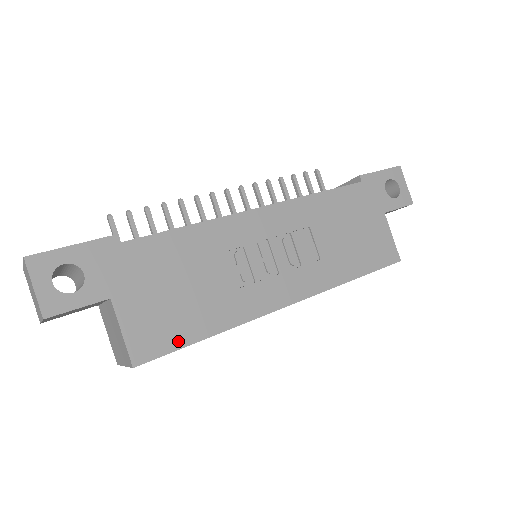
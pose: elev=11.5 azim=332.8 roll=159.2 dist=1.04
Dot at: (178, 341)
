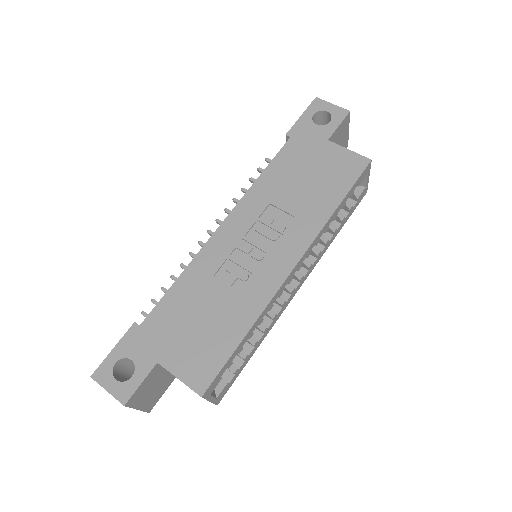
Dot at: (222, 357)
